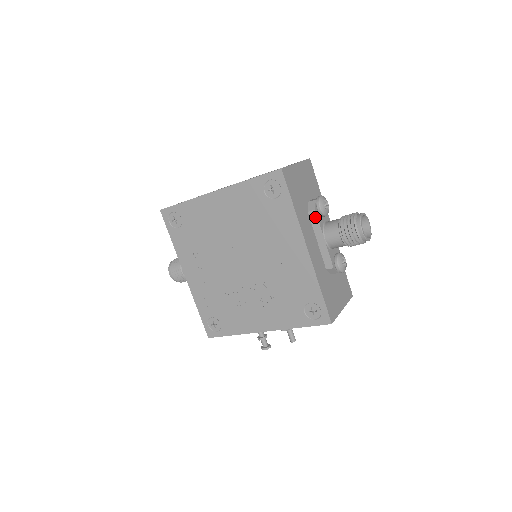
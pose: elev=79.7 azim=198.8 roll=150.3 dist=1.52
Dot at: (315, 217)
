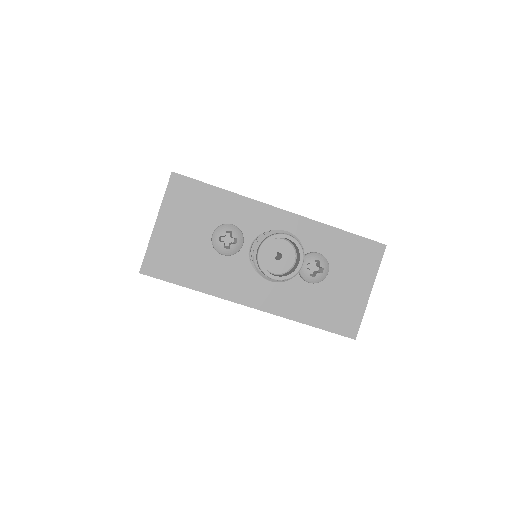
Dot at: (230, 263)
